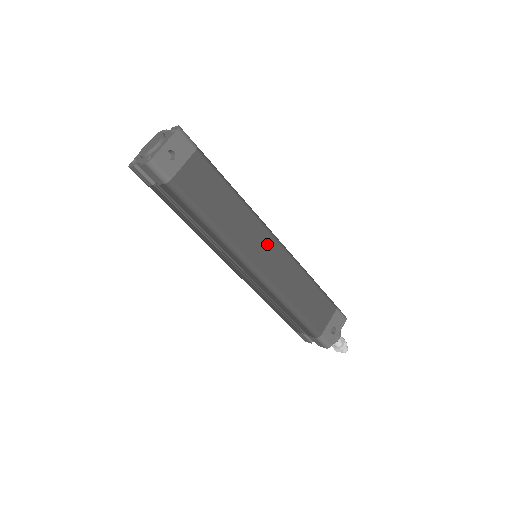
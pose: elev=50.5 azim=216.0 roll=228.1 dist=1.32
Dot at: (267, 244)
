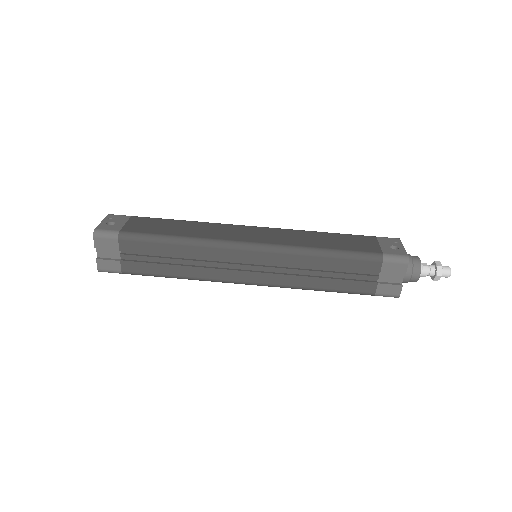
Dot at: (245, 230)
